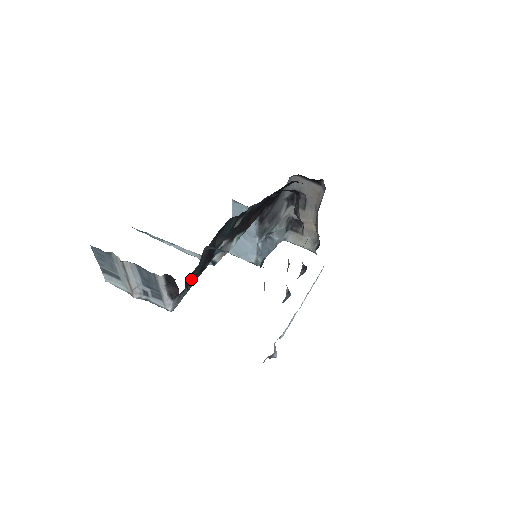
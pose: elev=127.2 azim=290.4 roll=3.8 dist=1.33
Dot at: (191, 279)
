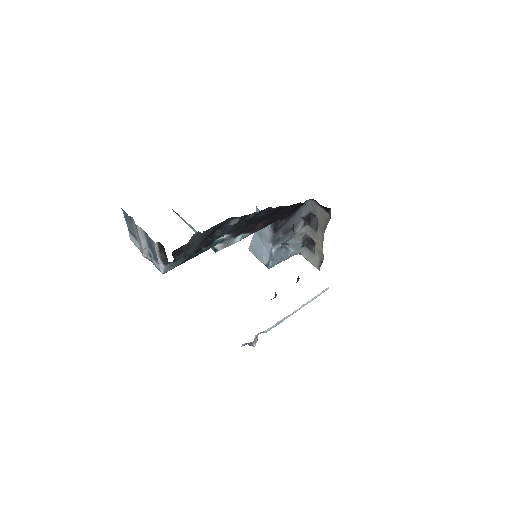
Dot at: (182, 253)
